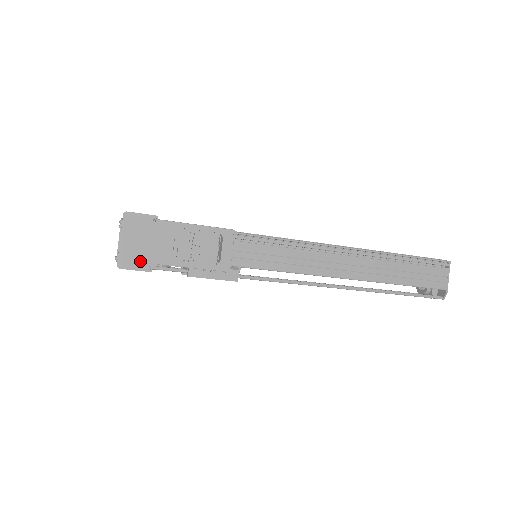
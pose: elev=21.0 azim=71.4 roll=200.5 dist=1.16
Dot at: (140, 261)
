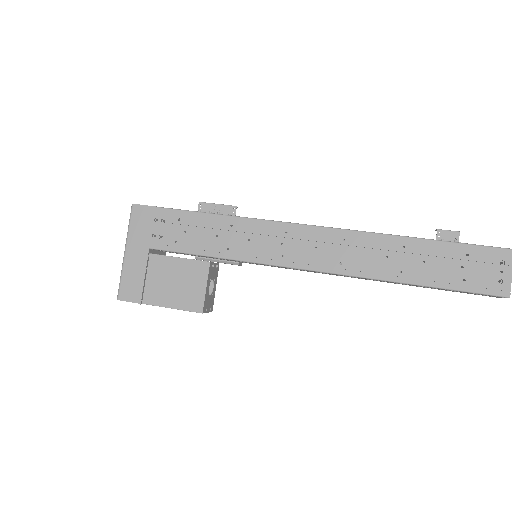
Dot at: occluded
